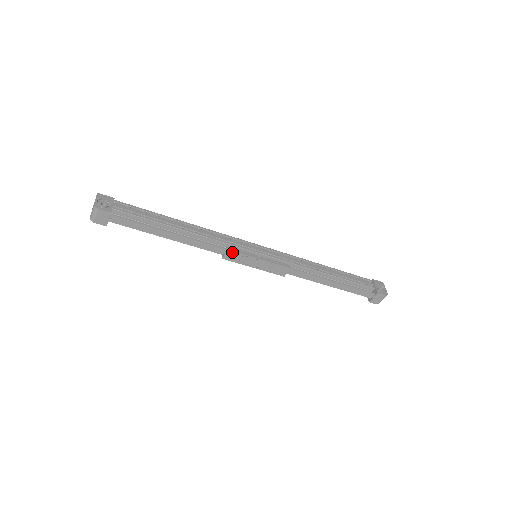
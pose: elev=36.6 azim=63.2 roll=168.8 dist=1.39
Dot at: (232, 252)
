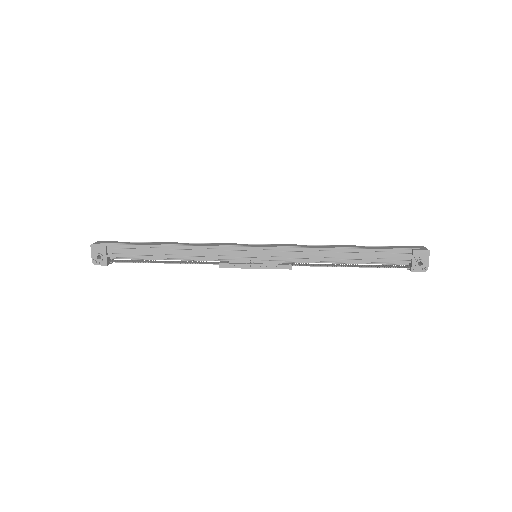
Dot at: (225, 267)
